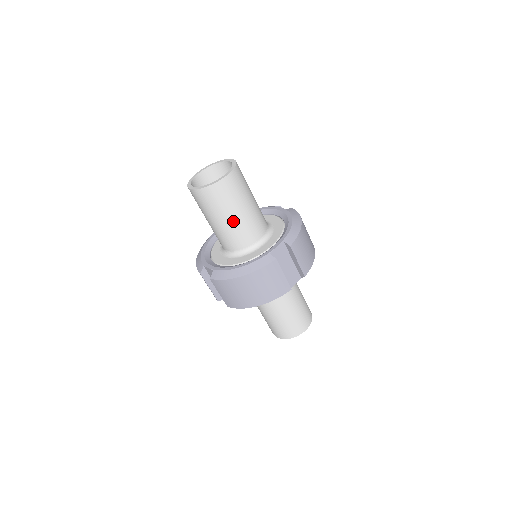
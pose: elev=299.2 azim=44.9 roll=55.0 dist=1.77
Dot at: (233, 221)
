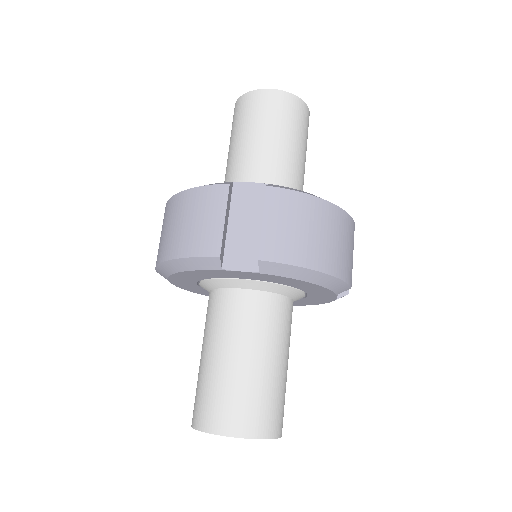
Dot at: (241, 150)
